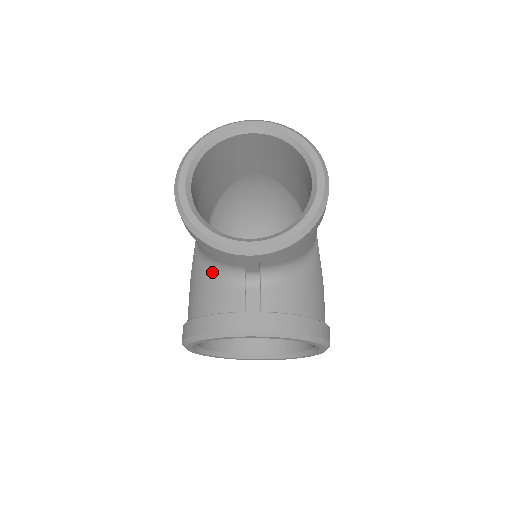
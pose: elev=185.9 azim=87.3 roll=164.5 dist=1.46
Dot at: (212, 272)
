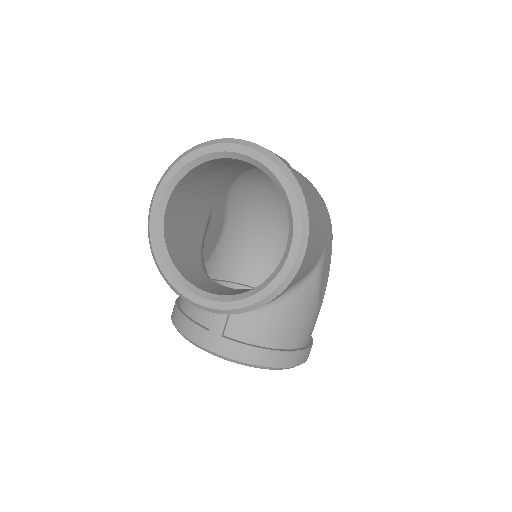
Dot at: occluded
